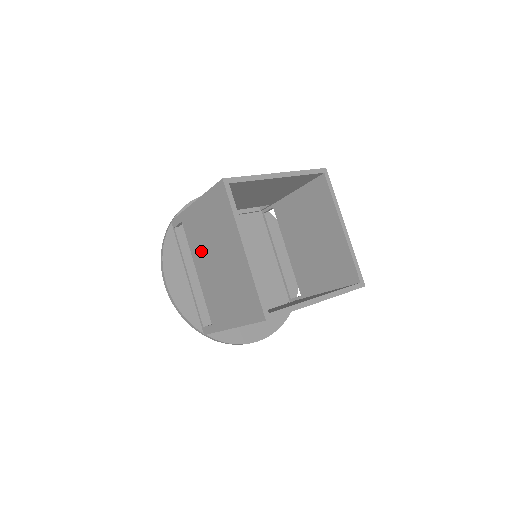
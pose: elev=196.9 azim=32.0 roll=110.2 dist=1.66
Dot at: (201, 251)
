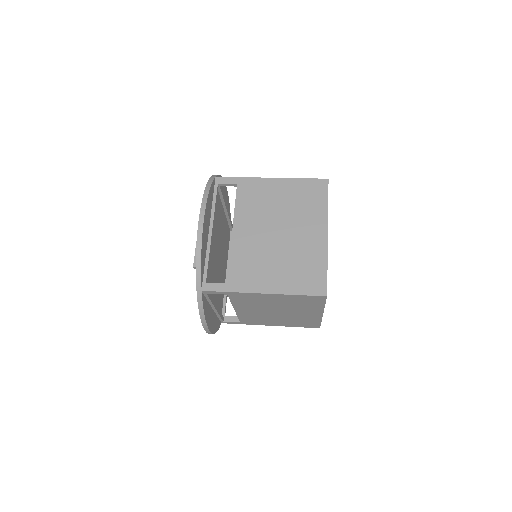
Dot at: (253, 307)
